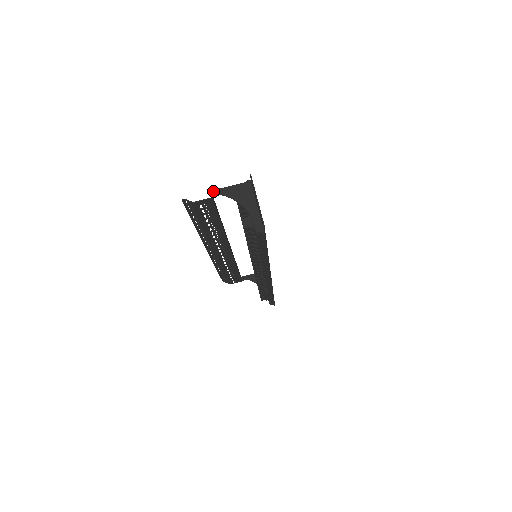
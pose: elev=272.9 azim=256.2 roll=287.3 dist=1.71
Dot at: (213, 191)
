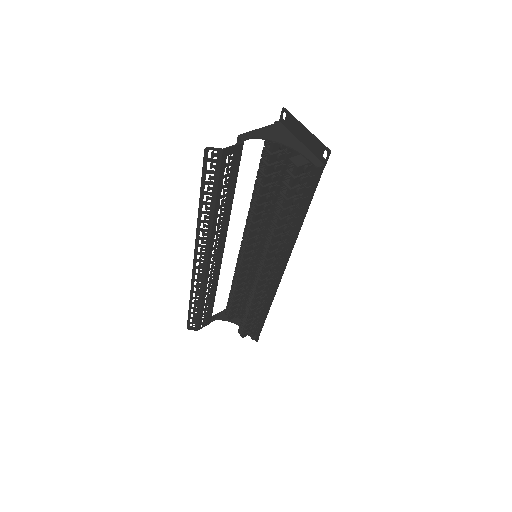
Dot at: (242, 135)
